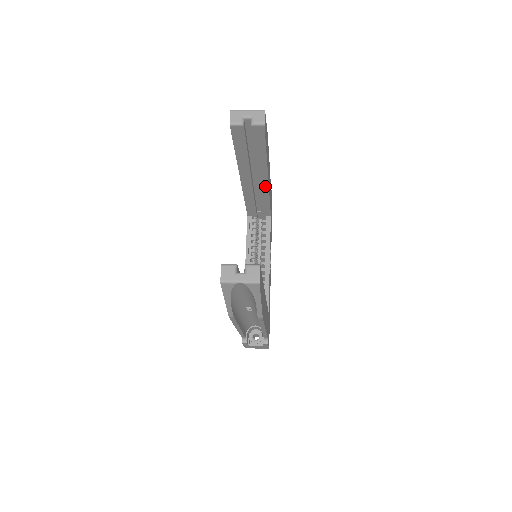
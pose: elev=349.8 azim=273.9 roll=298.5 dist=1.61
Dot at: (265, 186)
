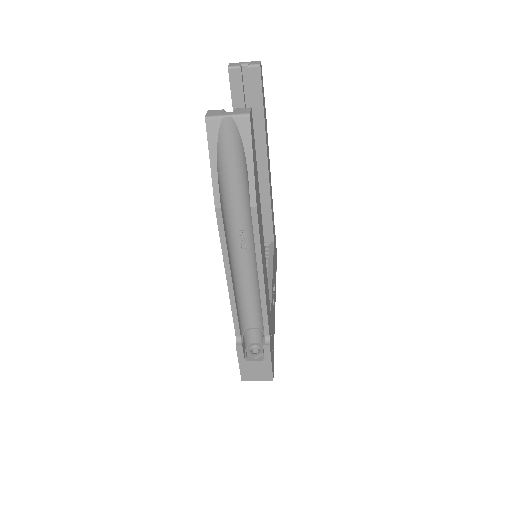
Dot at: (265, 179)
